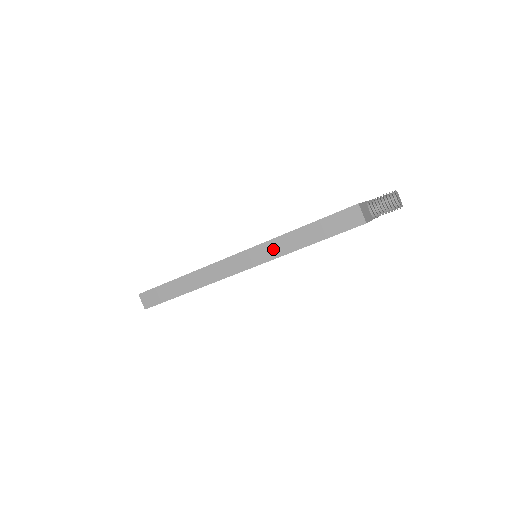
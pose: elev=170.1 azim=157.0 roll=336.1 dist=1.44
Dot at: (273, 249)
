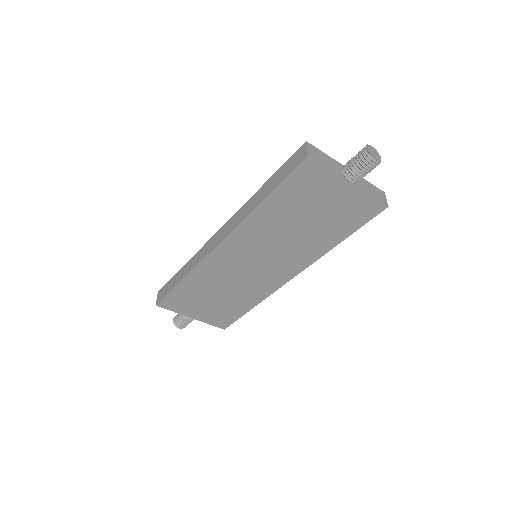
Dot at: (241, 214)
